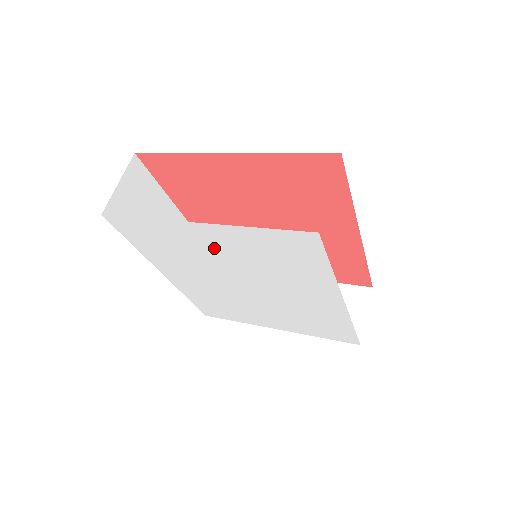
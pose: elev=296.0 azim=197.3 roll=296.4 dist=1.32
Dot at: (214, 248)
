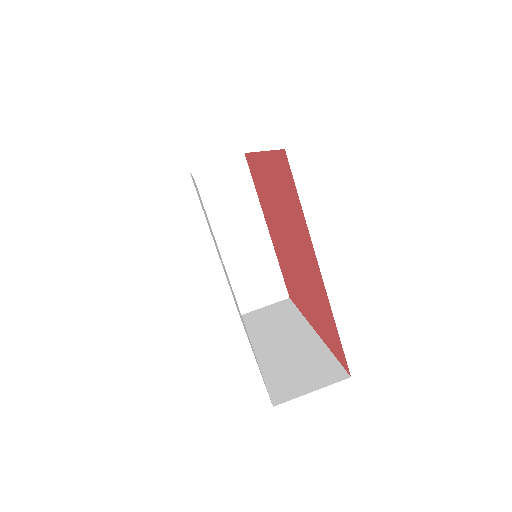
Dot at: occluded
